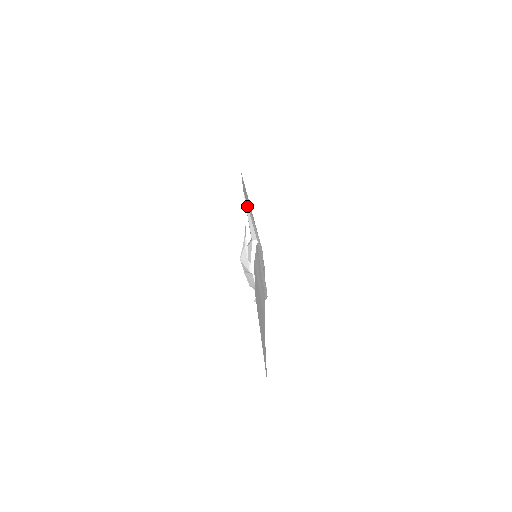
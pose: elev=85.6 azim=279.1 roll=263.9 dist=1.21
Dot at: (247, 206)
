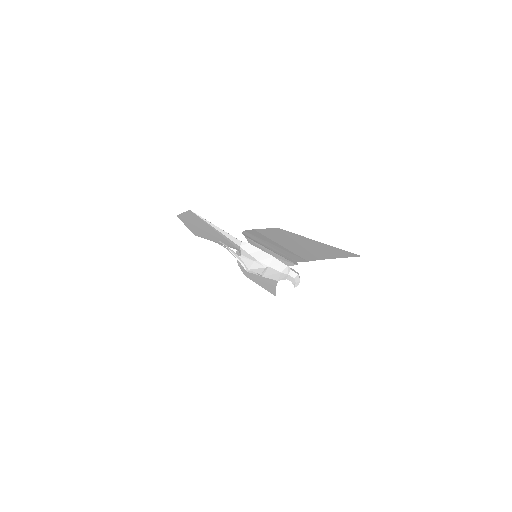
Dot at: (205, 220)
